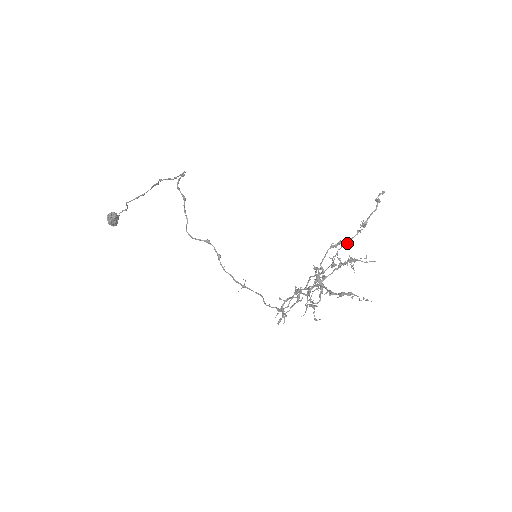
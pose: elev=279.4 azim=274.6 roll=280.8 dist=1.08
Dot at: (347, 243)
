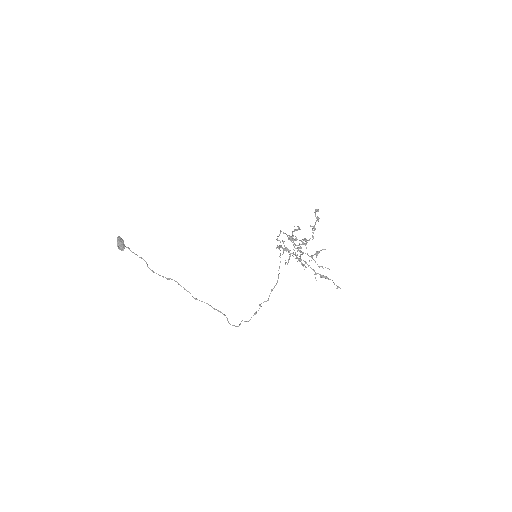
Dot at: occluded
